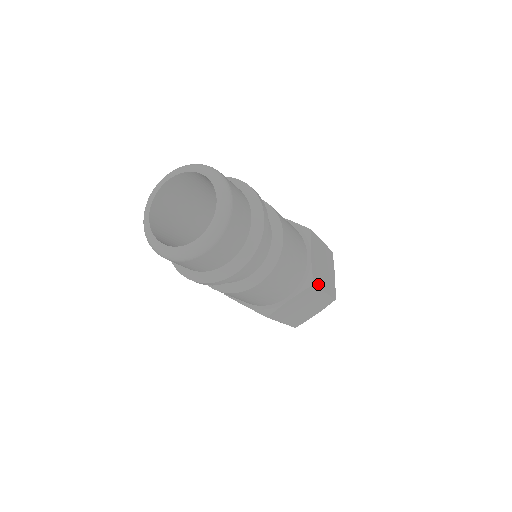
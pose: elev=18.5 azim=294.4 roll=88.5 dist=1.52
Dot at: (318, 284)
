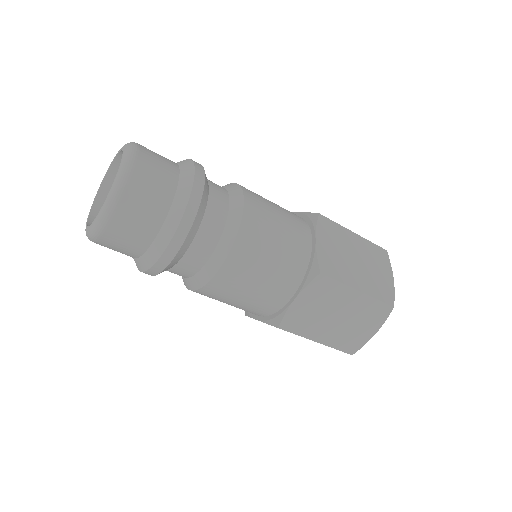
Dot at: (297, 330)
